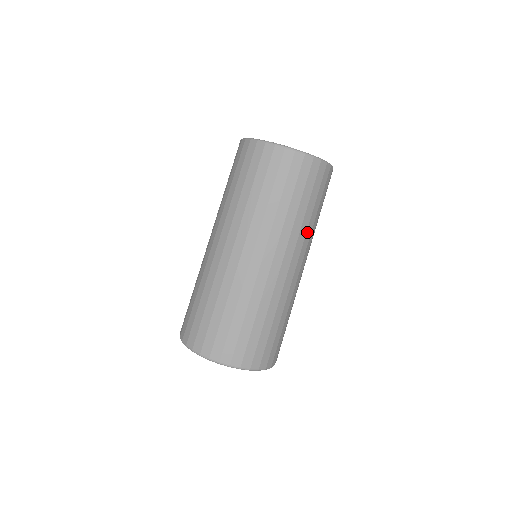
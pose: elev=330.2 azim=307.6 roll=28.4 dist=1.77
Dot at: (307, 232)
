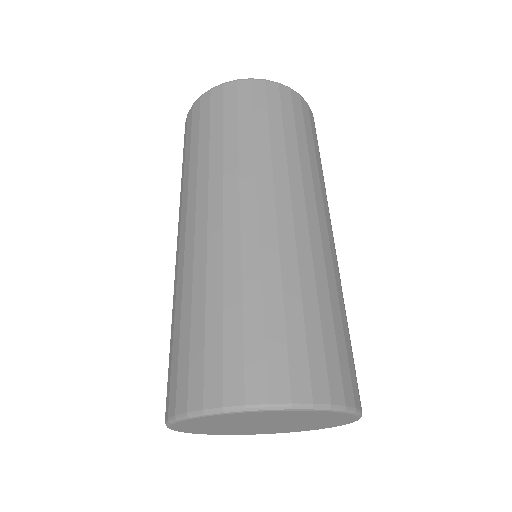
Dot at: occluded
